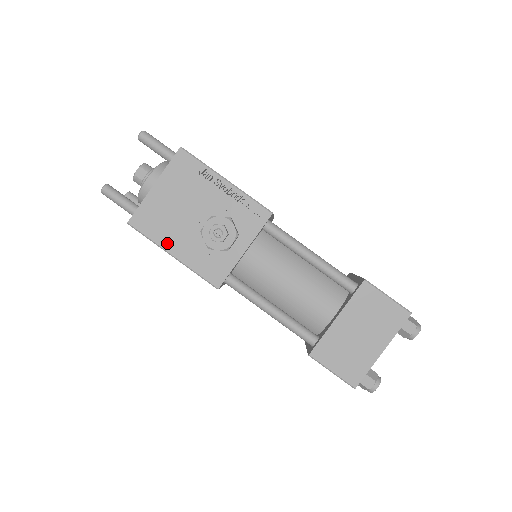
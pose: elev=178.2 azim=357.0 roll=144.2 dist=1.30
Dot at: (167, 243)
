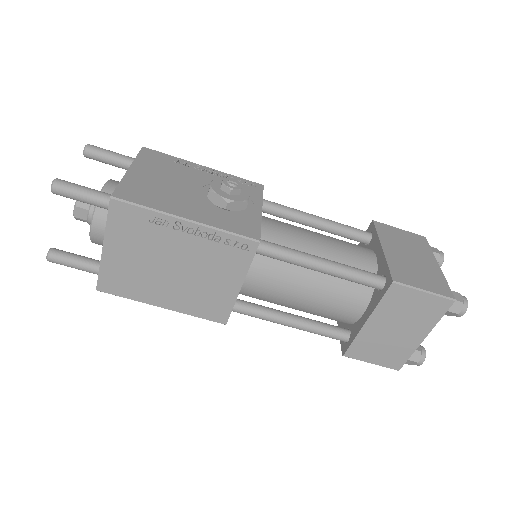
Dot at: (173, 209)
